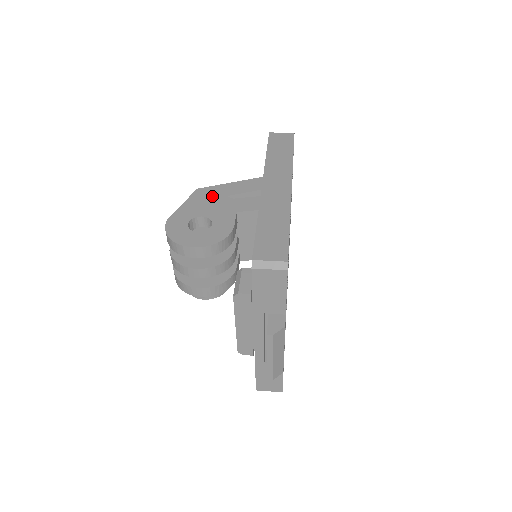
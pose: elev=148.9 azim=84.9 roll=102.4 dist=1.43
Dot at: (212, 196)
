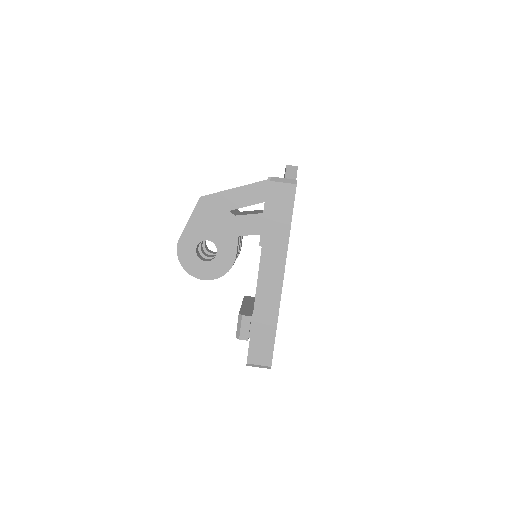
Dot at: (215, 210)
